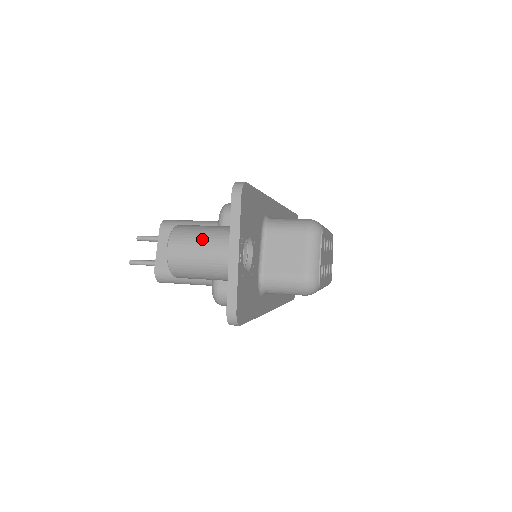
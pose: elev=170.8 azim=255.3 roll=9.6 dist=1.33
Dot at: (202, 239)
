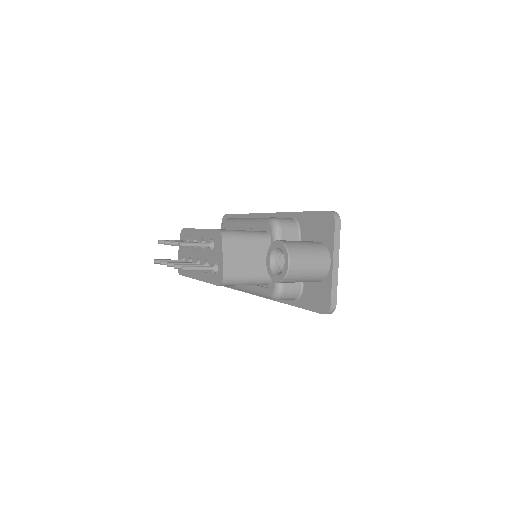
Dot at: (311, 253)
